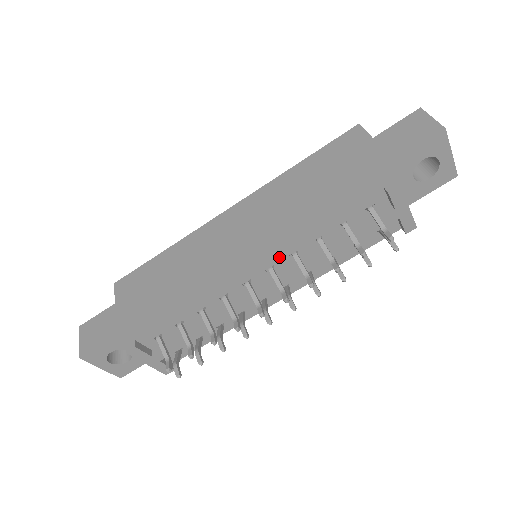
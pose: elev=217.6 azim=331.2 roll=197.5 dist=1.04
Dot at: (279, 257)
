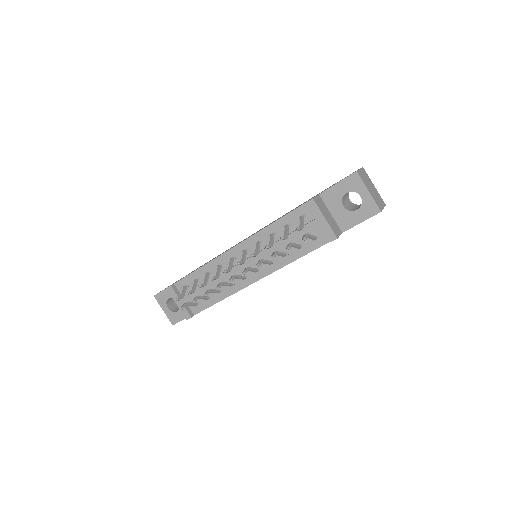
Dot at: (249, 243)
